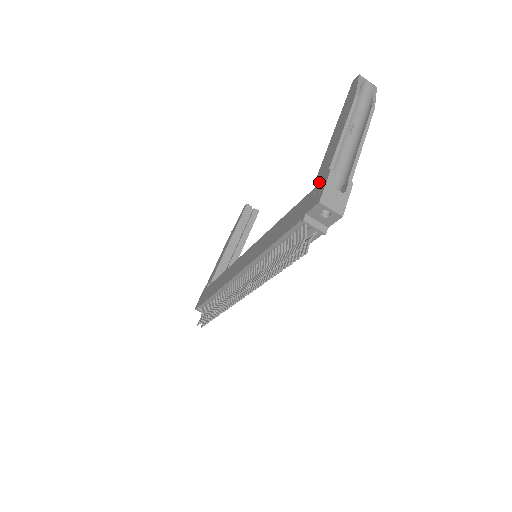
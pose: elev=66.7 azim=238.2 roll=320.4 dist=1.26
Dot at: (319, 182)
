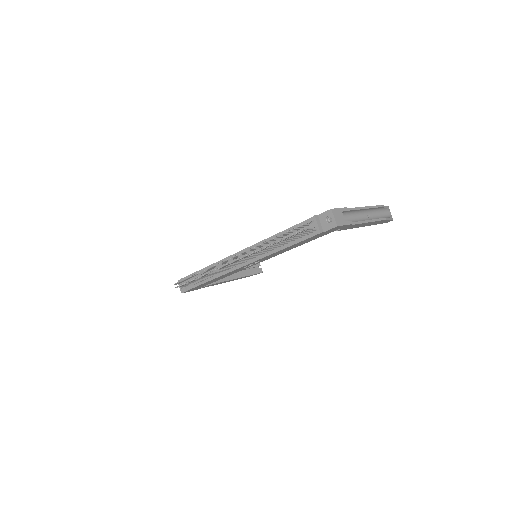
Dot at: occluded
